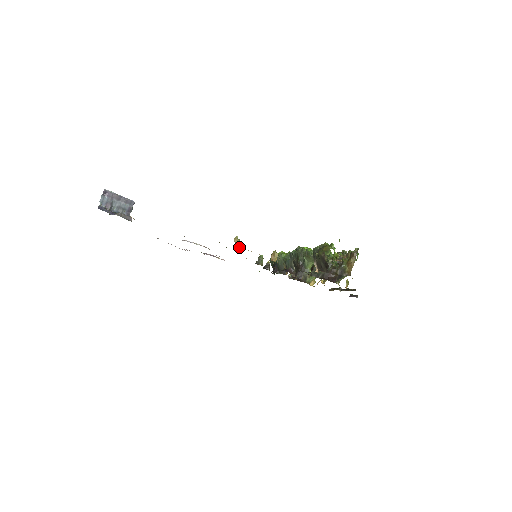
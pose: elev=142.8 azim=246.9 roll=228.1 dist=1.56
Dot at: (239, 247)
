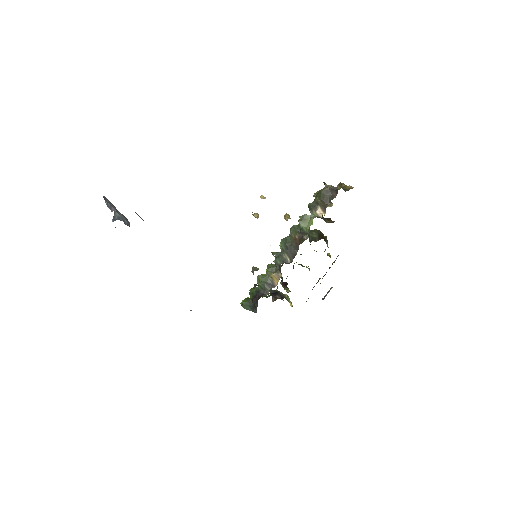
Dot at: occluded
